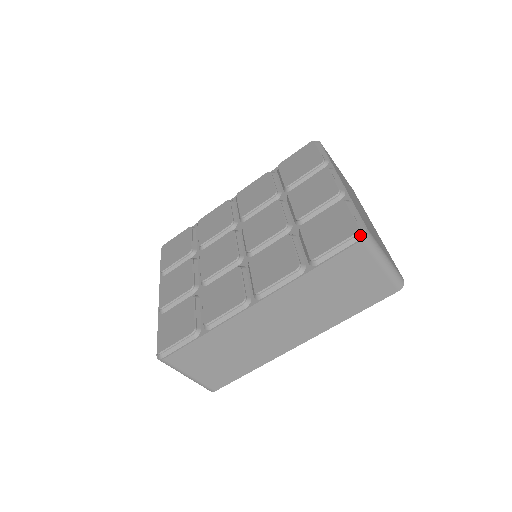
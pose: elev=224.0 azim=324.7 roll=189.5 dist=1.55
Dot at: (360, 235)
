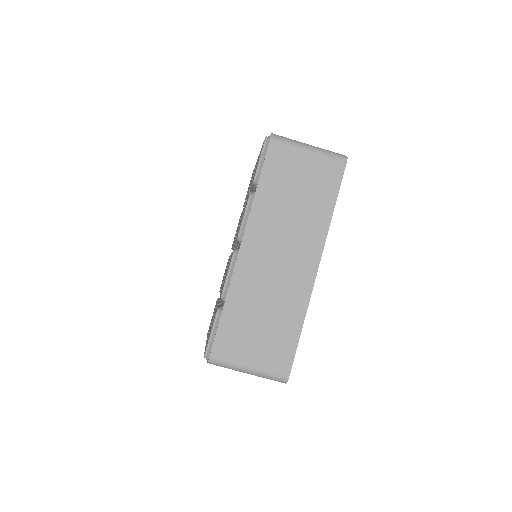
Dot at: (268, 138)
